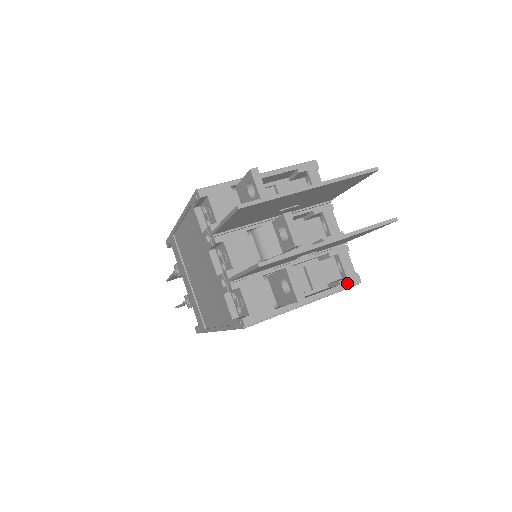
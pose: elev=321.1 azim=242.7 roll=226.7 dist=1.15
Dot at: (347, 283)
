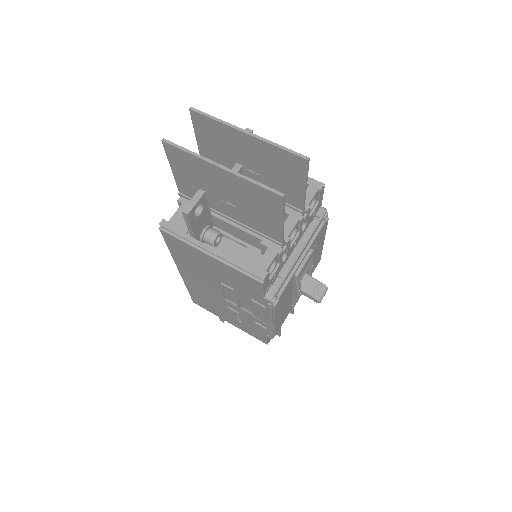
Dot at: (252, 269)
